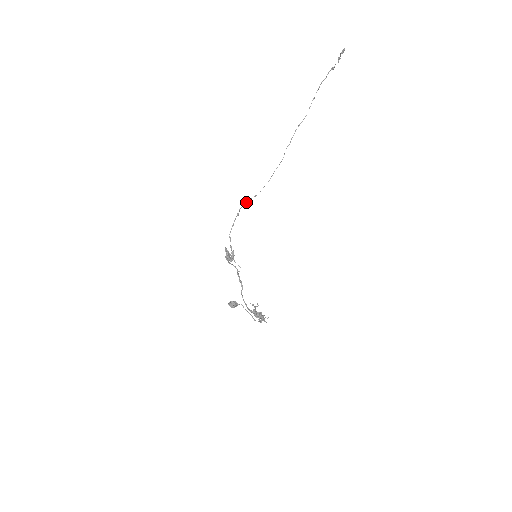
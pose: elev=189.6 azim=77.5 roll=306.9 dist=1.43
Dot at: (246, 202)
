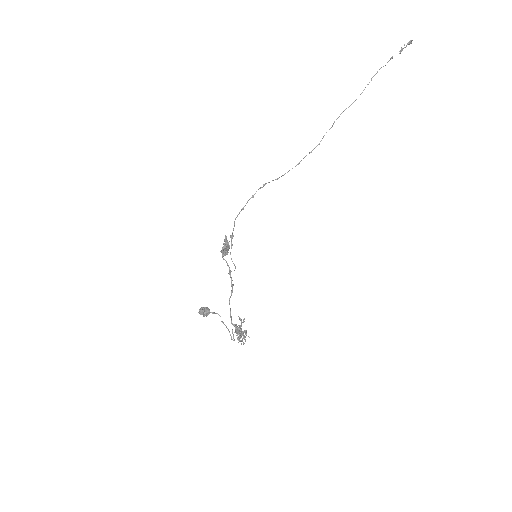
Dot at: (266, 183)
